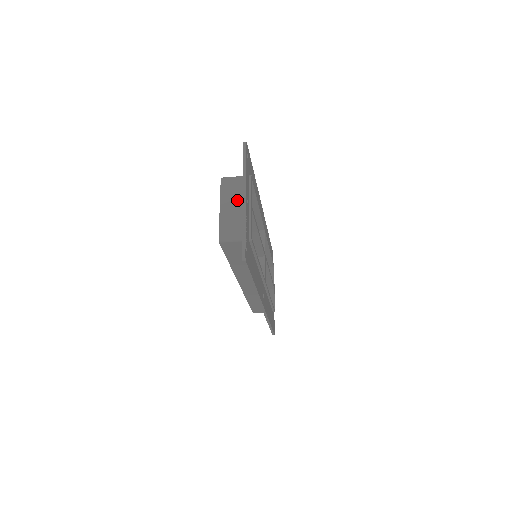
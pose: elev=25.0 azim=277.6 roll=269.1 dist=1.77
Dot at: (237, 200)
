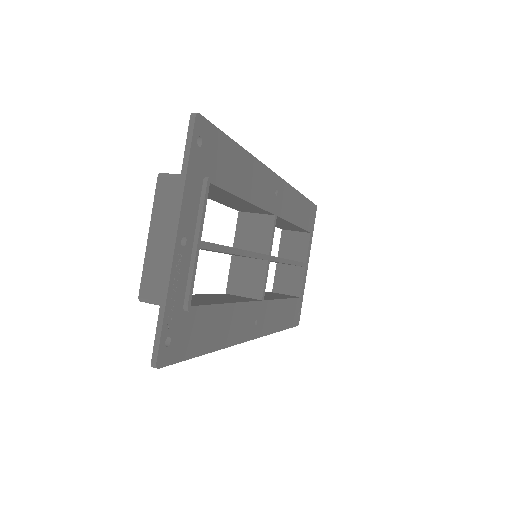
Dot at: occluded
